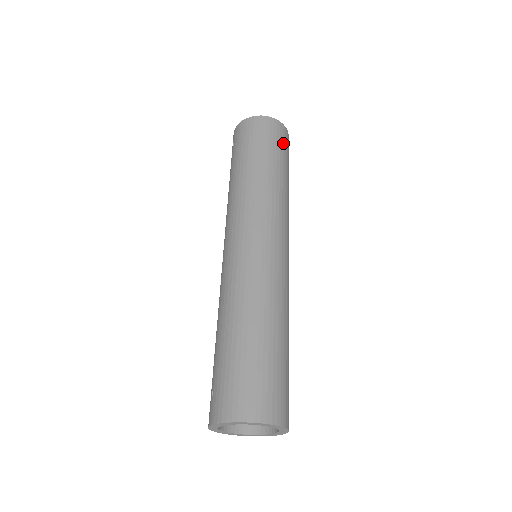
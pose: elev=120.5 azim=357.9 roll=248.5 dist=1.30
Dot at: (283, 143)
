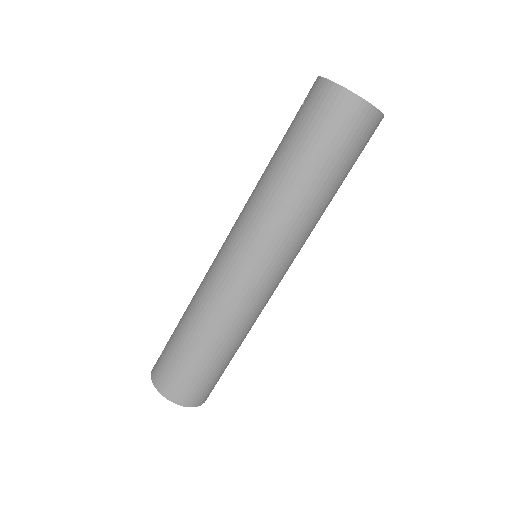
Dot at: (356, 141)
